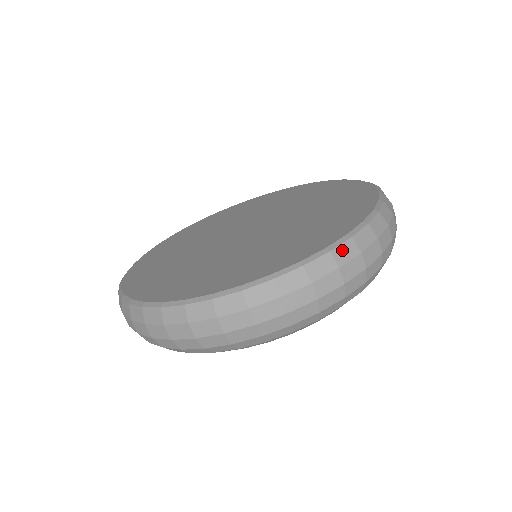
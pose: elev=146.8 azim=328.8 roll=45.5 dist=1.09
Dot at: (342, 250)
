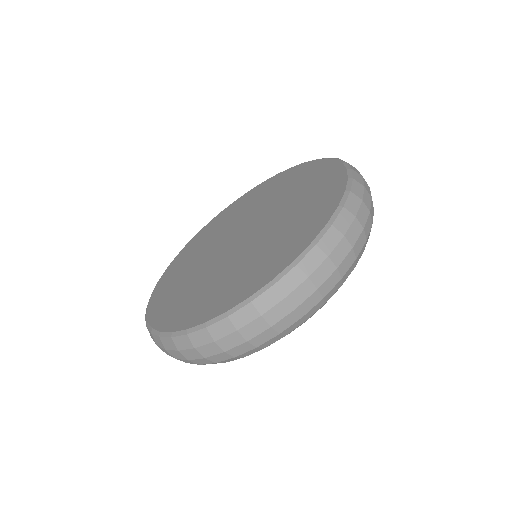
Dot at: occluded
